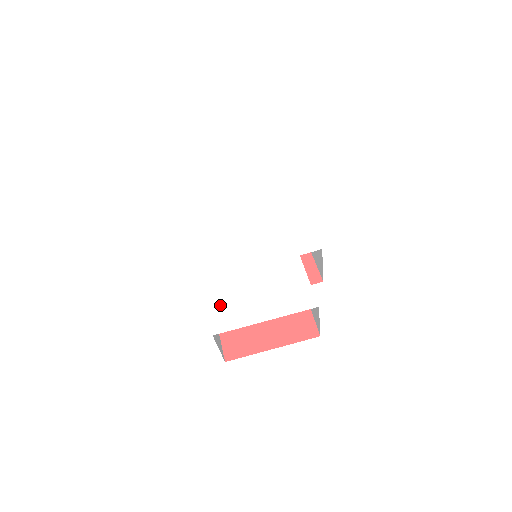
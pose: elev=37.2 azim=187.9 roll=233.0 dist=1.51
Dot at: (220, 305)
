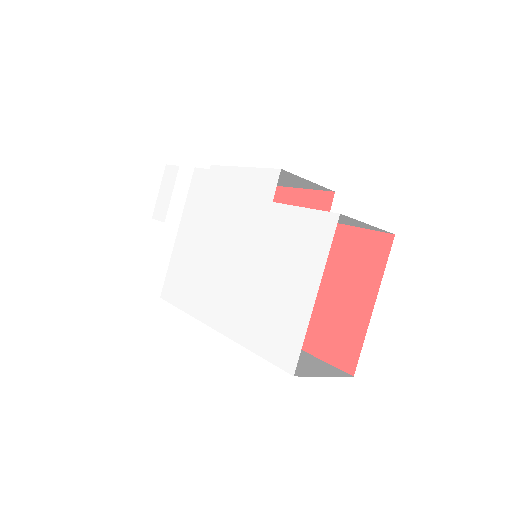
Dot at: (268, 340)
